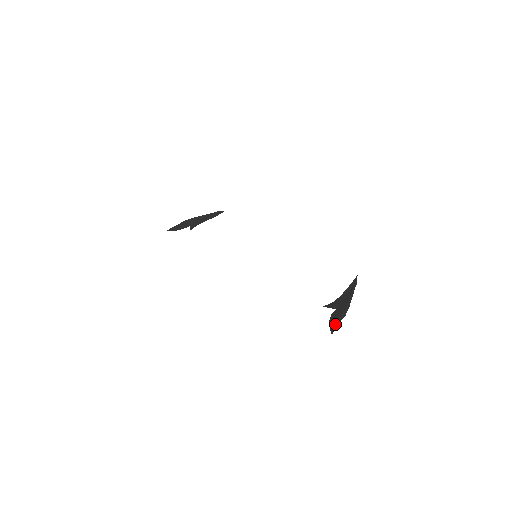
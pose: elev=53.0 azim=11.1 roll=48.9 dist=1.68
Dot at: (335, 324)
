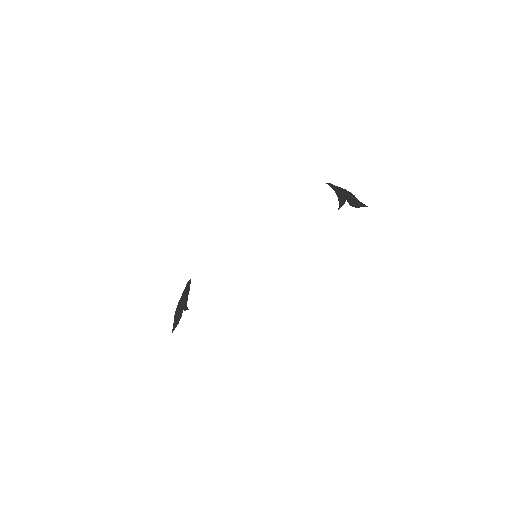
Dot at: (360, 202)
